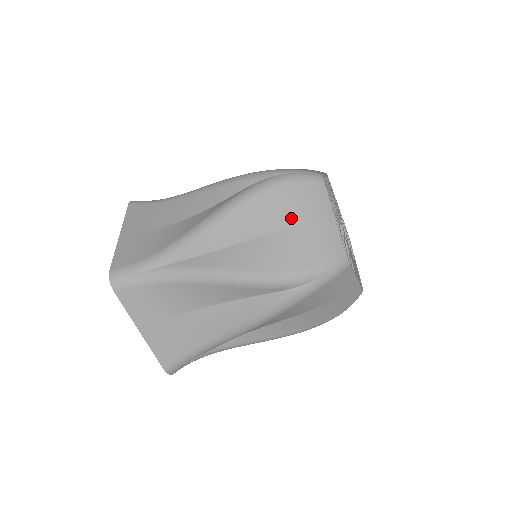
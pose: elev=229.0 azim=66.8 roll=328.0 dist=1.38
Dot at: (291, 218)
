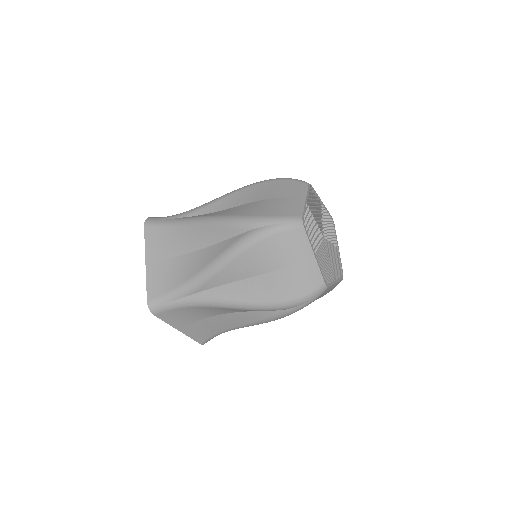
Dot at: (279, 262)
